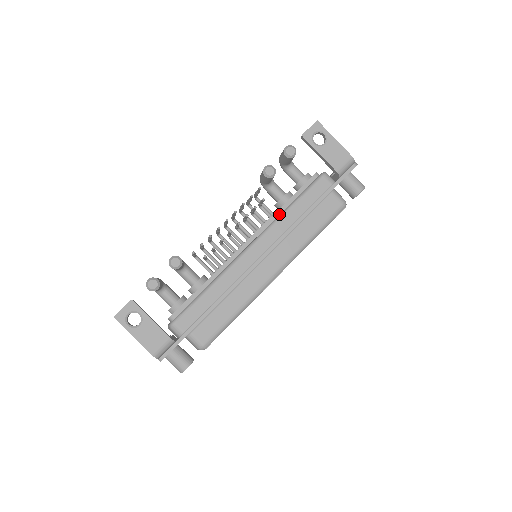
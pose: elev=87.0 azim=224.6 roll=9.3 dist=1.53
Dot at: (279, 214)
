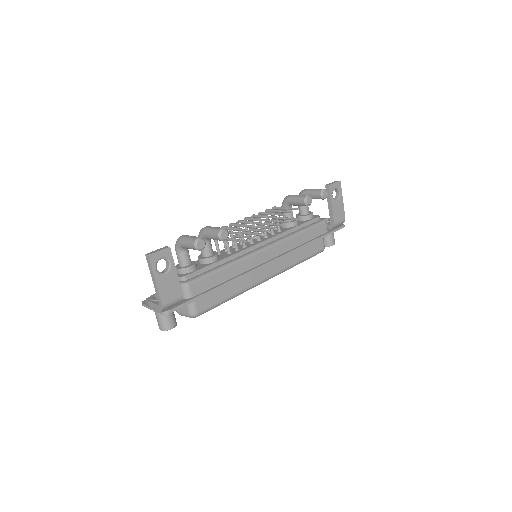
Dot at: (289, 233)
